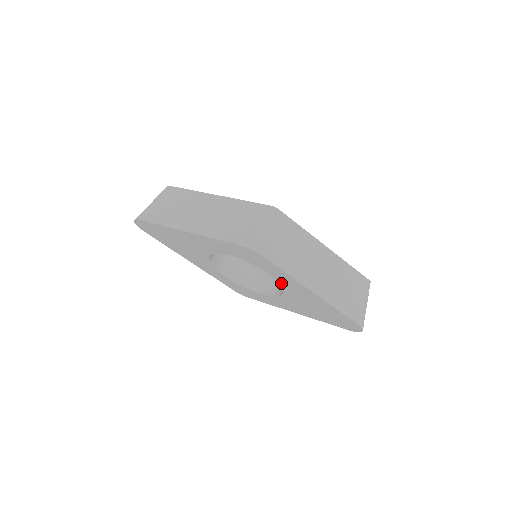
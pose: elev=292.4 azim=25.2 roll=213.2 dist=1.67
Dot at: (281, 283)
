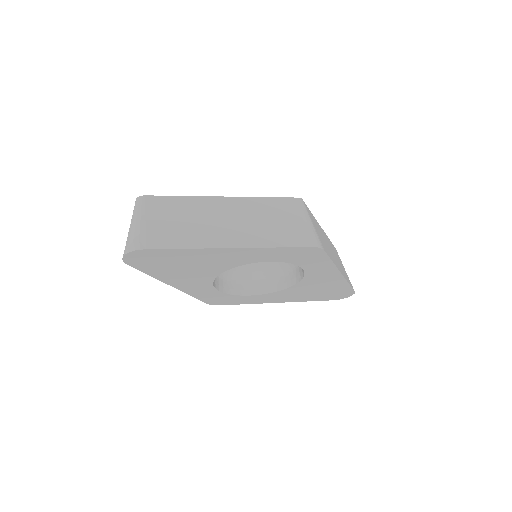
Dot at: (307, 275)
